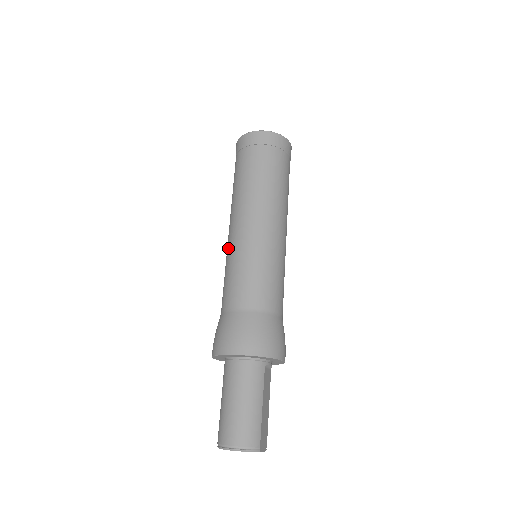
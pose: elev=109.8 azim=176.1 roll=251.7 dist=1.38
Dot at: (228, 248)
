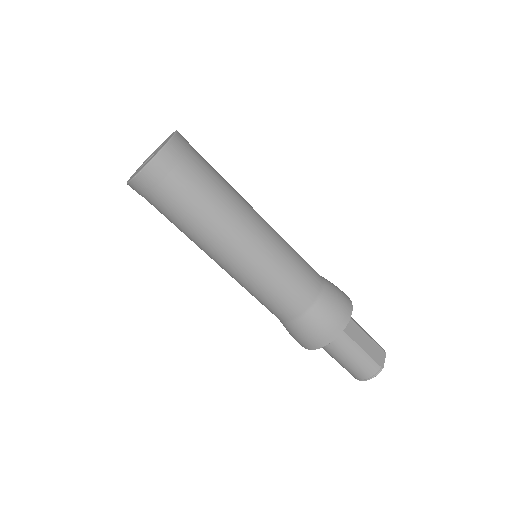
Dot at: occluded
